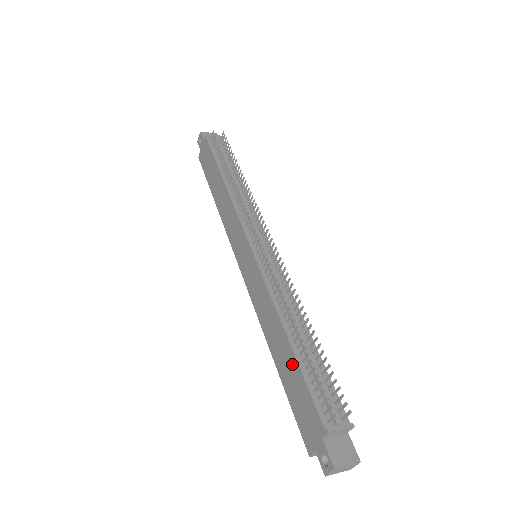
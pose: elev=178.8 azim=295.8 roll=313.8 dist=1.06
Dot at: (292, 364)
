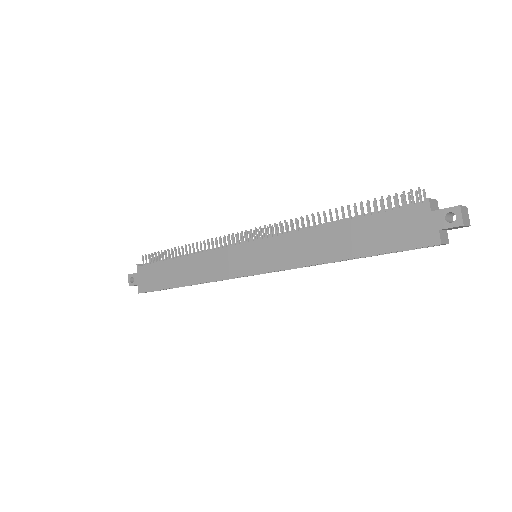
Dot at: (359, 227)
